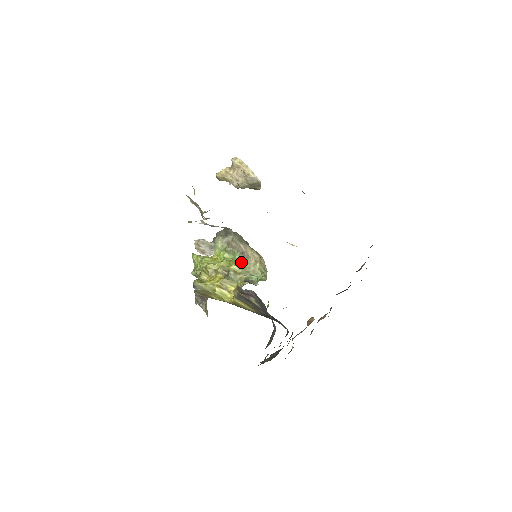
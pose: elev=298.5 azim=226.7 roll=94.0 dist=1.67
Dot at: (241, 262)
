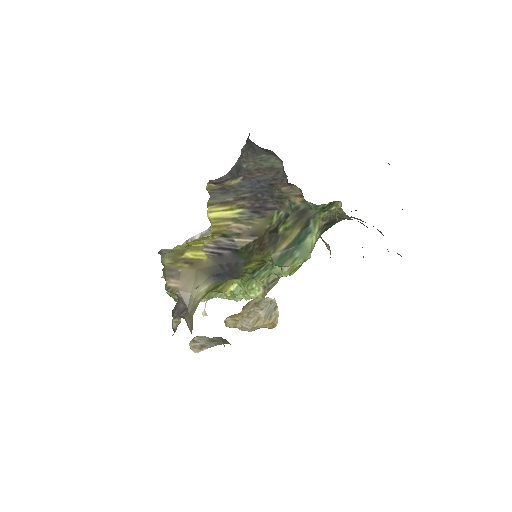
Dot at: occluded
